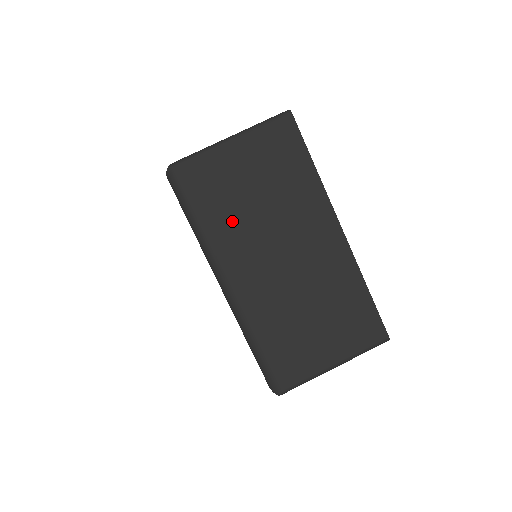
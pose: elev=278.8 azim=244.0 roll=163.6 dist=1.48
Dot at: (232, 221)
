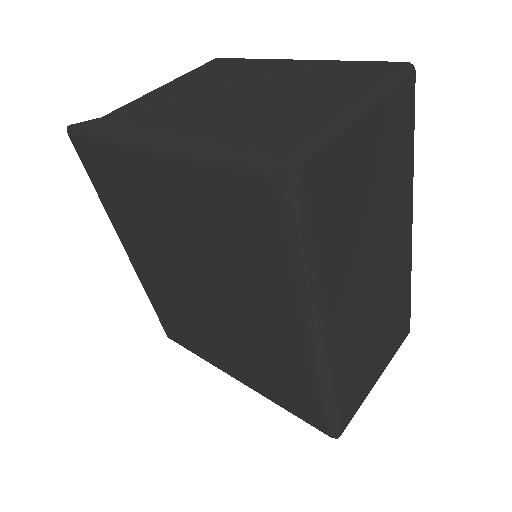
Dot at: (343, 243)
